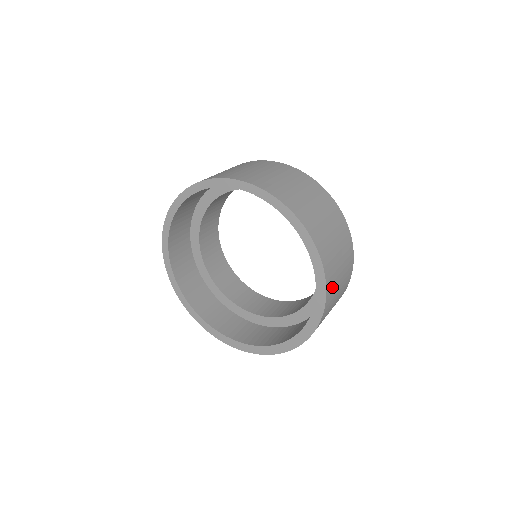
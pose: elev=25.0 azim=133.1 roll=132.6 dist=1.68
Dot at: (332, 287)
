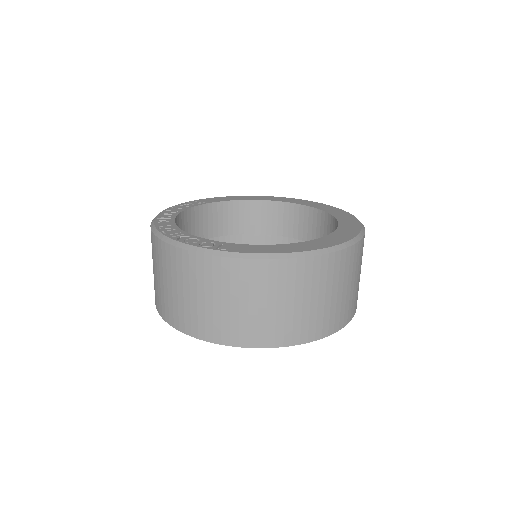
Dot at: (339, 315)
